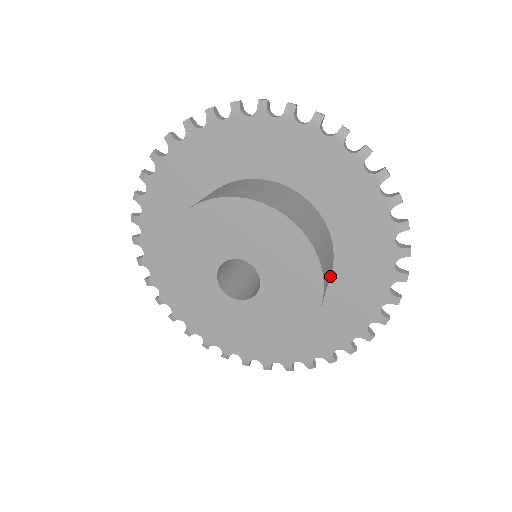
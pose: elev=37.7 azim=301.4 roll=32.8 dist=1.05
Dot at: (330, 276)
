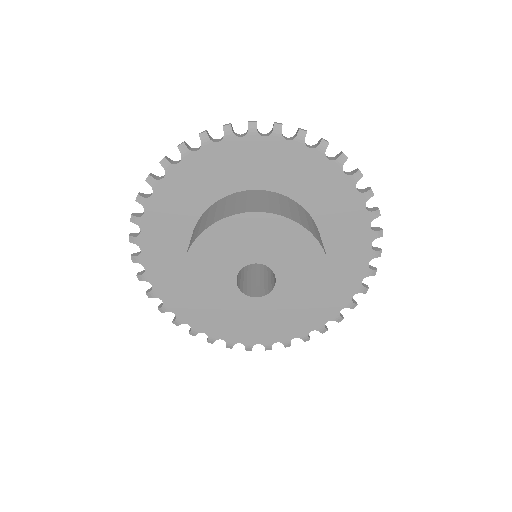
Dot at: occluded
